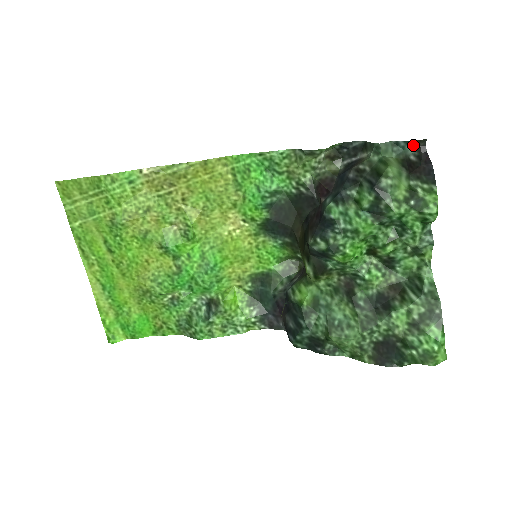
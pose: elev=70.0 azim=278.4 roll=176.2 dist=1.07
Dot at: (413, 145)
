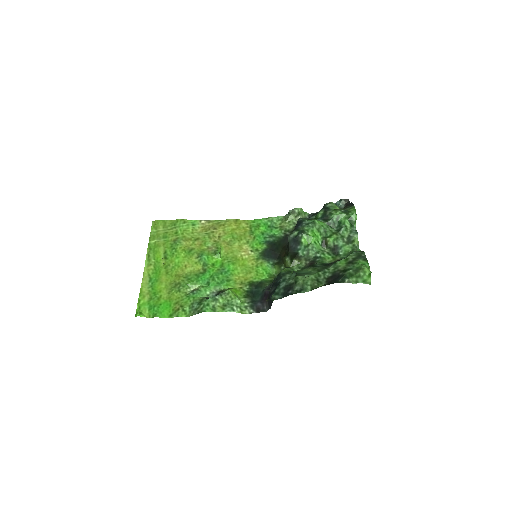
Dot at: (343, 202)
